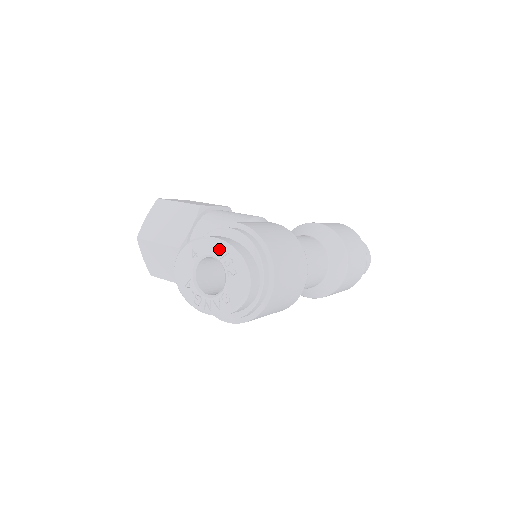
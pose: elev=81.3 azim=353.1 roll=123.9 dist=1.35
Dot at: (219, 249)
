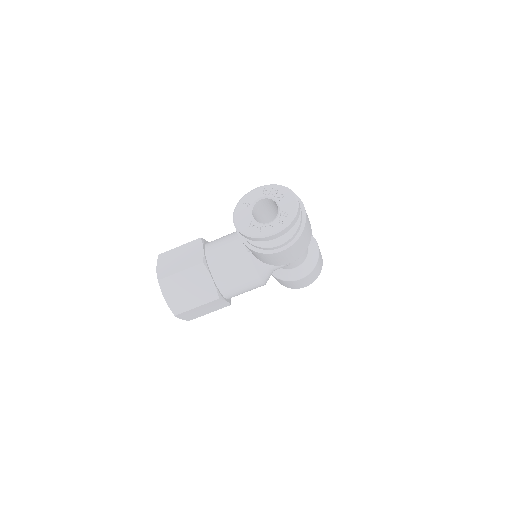
Dot at: (264, 191)
